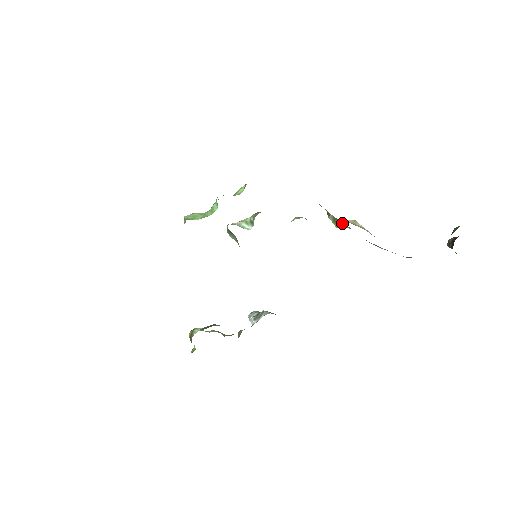
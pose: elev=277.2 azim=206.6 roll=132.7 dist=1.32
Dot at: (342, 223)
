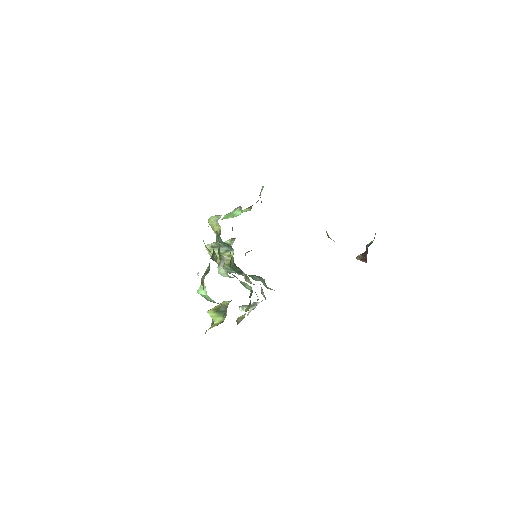
Dot at: occluded
